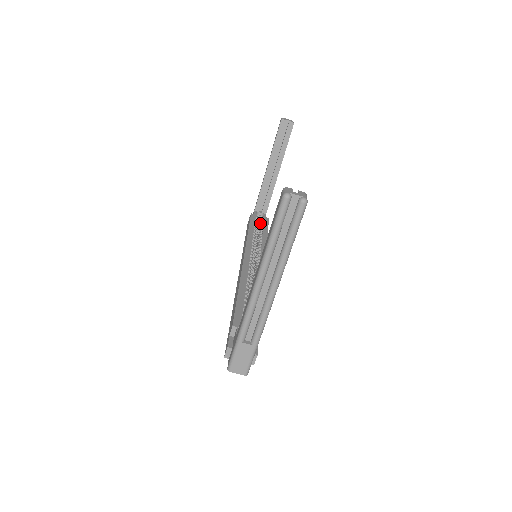
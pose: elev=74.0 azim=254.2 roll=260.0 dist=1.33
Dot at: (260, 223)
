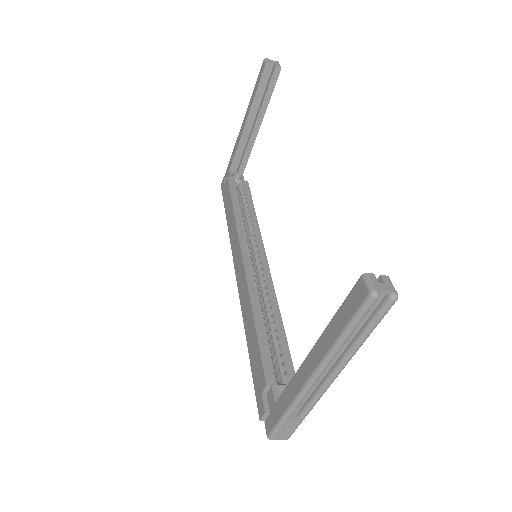
Dot at: (241, 192)
